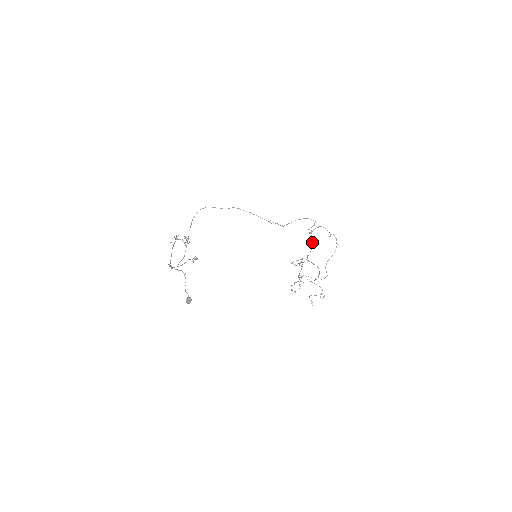
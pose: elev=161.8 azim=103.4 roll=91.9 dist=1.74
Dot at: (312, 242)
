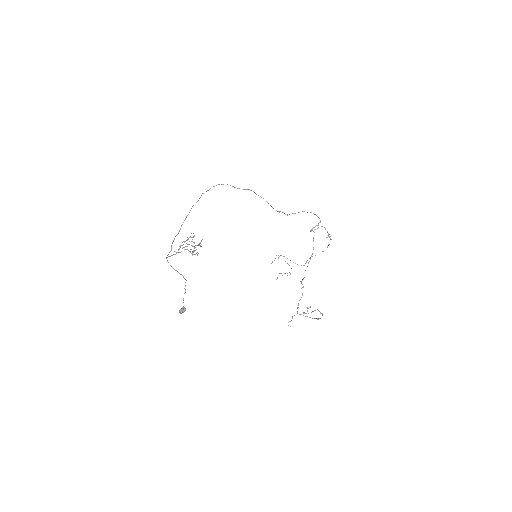
Dot at: occluded
